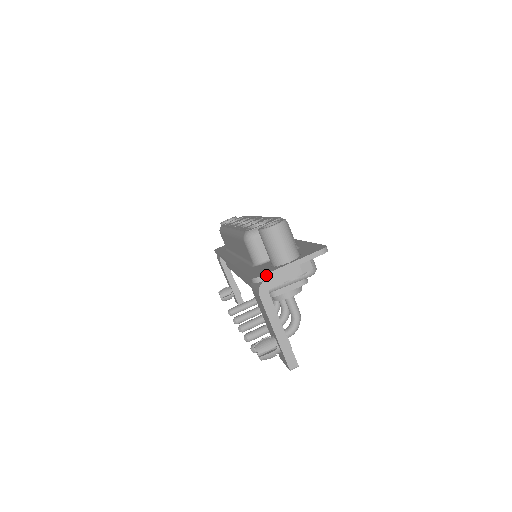
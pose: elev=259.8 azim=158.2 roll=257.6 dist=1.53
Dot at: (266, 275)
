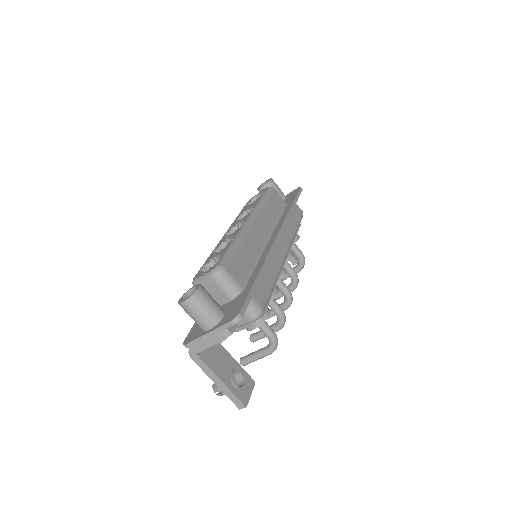
Dot at: (189, 343)
